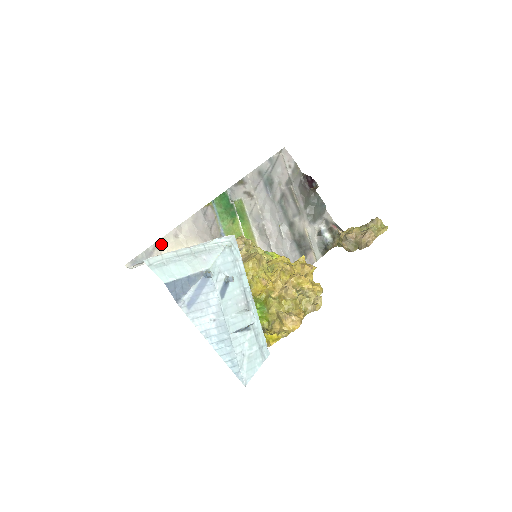
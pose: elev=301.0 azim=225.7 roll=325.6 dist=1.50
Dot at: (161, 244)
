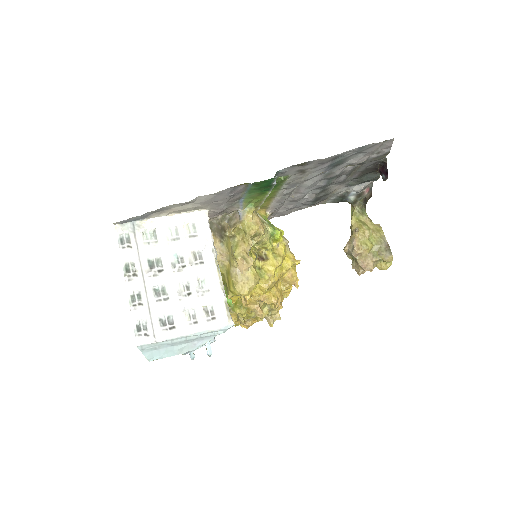
Dot at: (164, 209)
